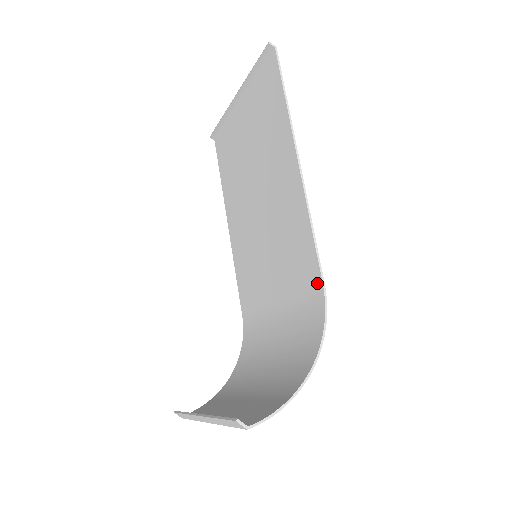
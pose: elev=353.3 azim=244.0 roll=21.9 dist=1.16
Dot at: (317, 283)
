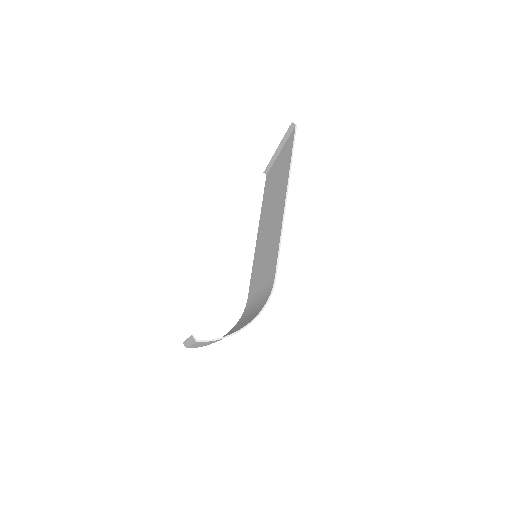
Dot at: (273, 277)
